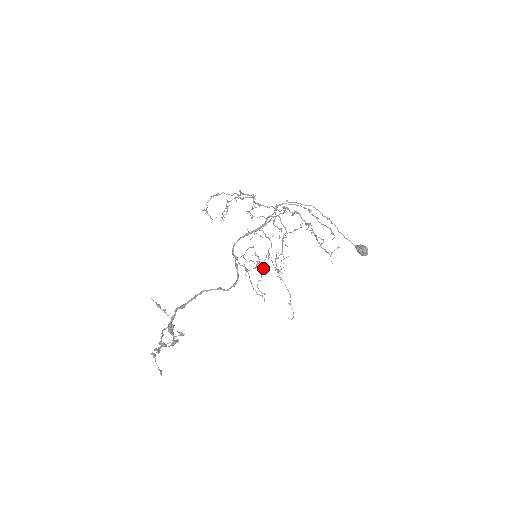
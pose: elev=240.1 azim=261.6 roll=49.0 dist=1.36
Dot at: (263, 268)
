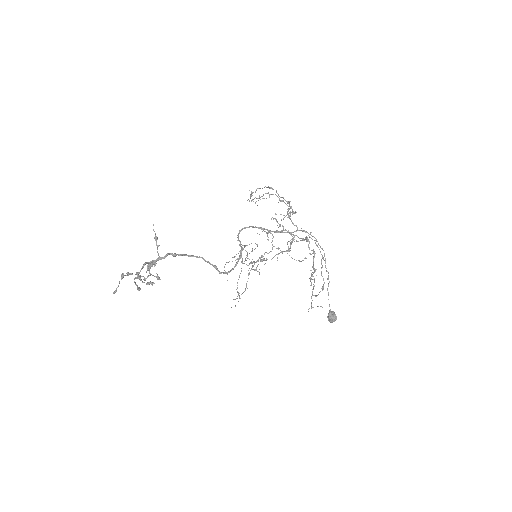
Dot at: occluded
